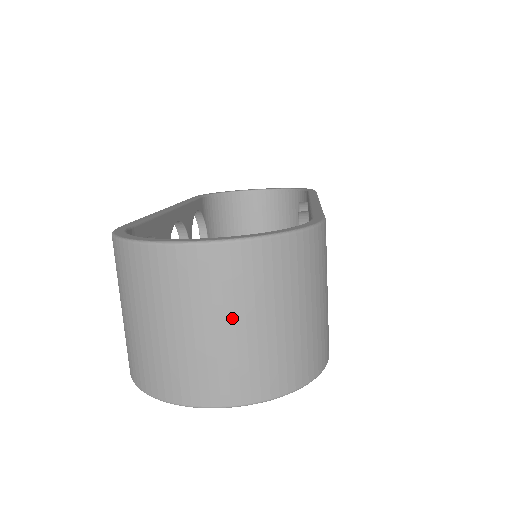
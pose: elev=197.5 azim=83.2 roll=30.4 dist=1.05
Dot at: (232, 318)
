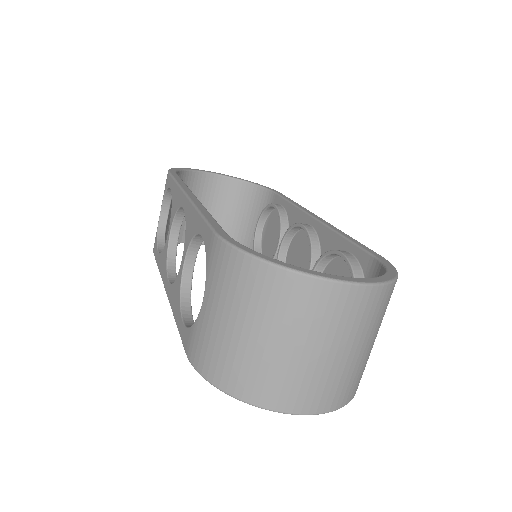
Dot at: (351, 345)
